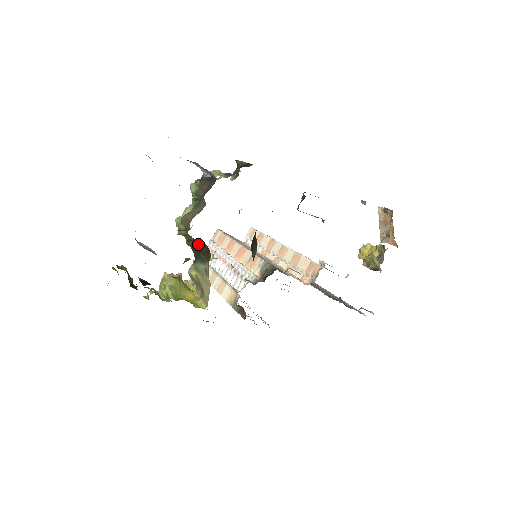
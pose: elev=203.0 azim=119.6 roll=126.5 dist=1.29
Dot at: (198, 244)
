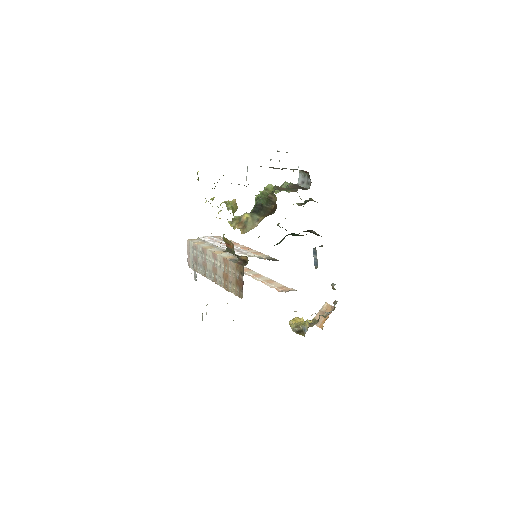
Dot at: (268, 205)
